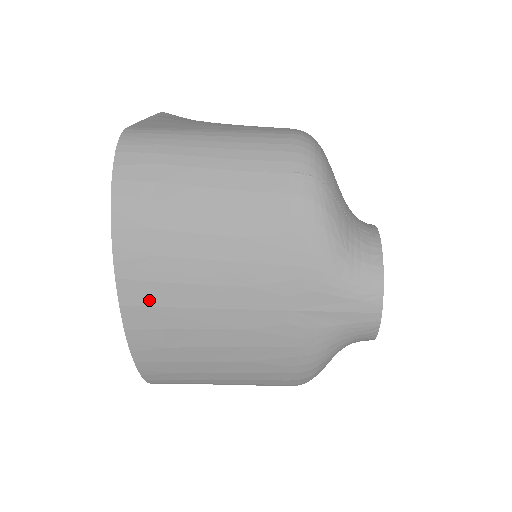
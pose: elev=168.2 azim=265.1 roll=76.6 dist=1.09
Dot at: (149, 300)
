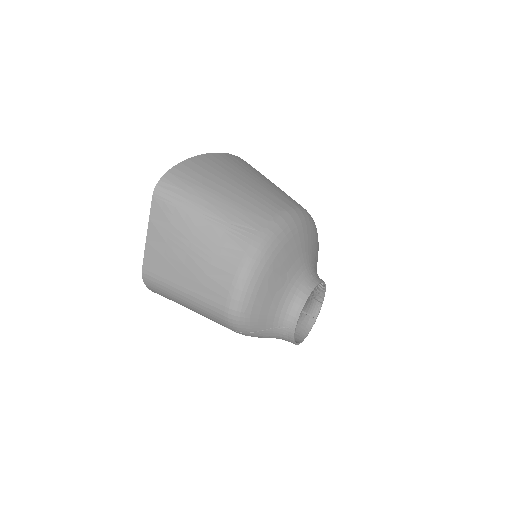
Dot at: occluded
